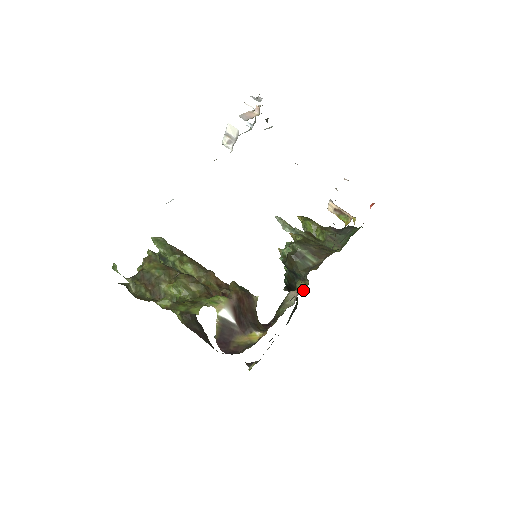
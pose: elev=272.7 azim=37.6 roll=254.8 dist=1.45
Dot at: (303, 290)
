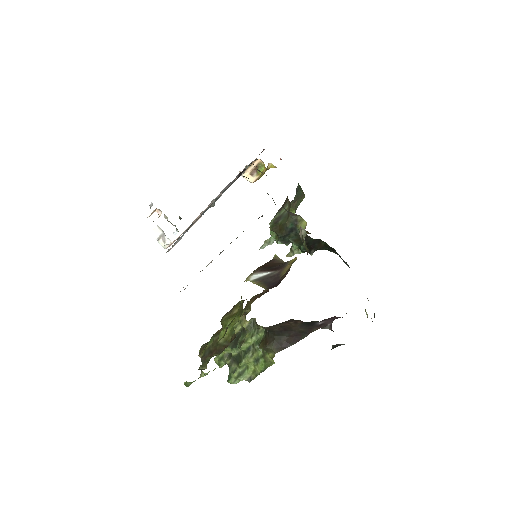
Dot at: (306, 225)
